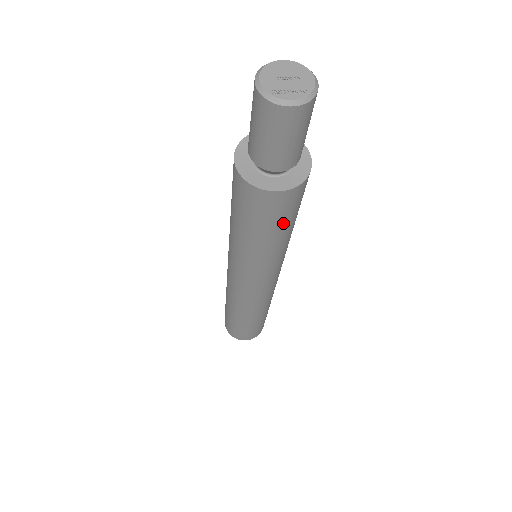
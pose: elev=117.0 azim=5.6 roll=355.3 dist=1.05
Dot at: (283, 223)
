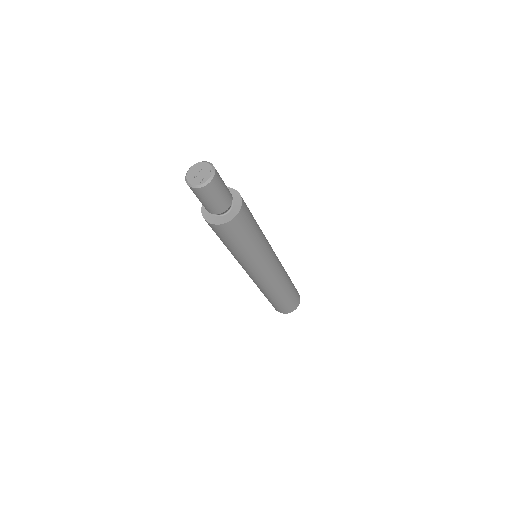
Dot at: (252, 226)
